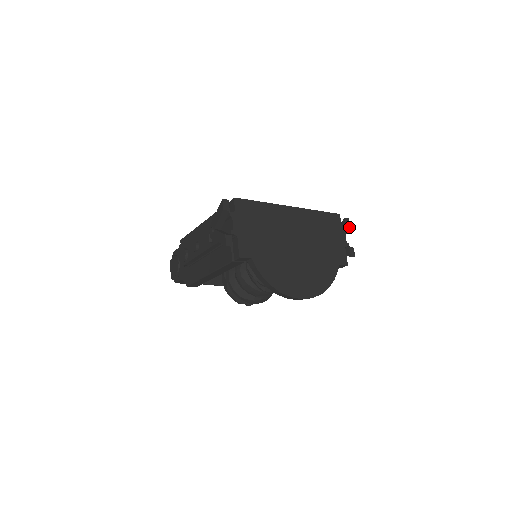
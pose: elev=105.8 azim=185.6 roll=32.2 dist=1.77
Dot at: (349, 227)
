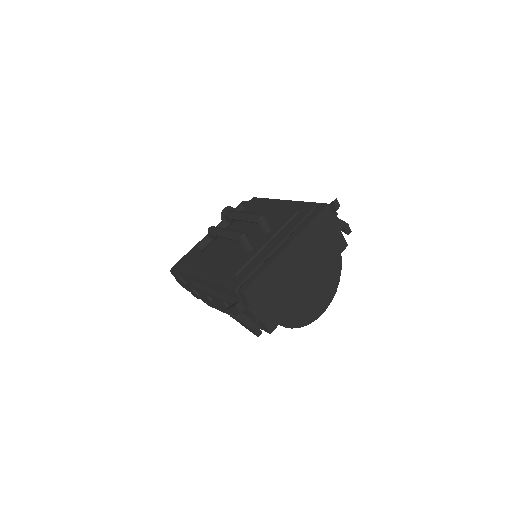
Dot at: occluded
